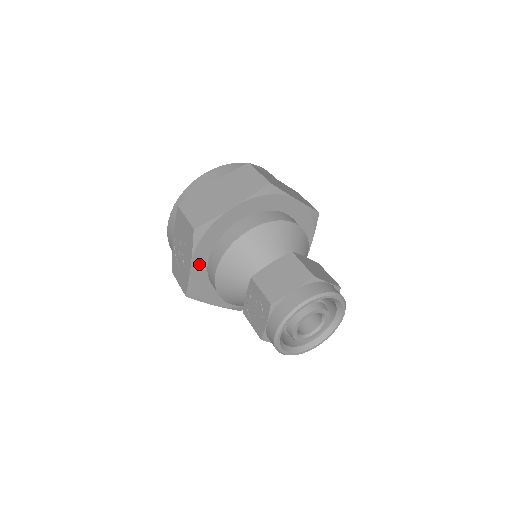
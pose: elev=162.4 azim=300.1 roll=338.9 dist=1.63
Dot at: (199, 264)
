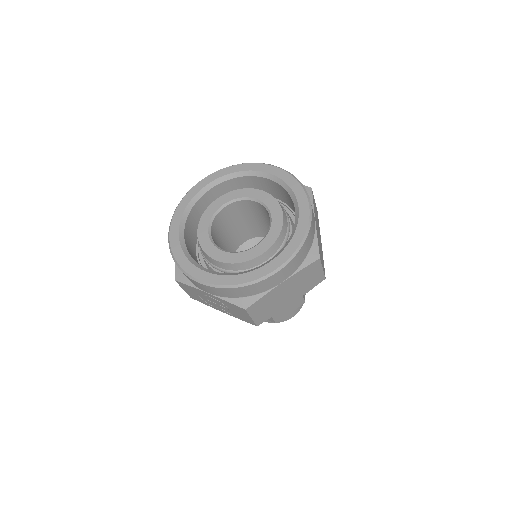
Dot at: occluded
